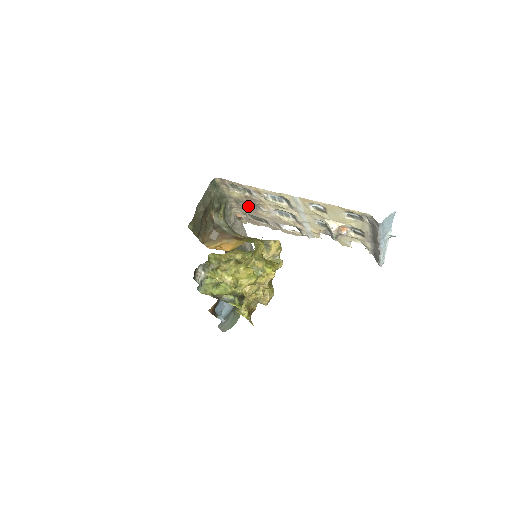
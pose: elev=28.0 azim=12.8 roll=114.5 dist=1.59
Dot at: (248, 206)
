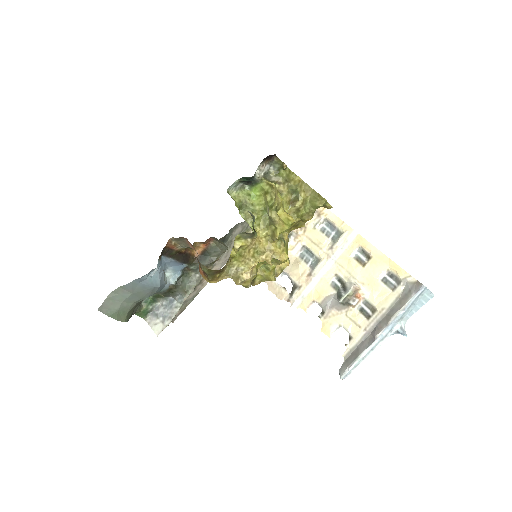
Dot at: occluded
